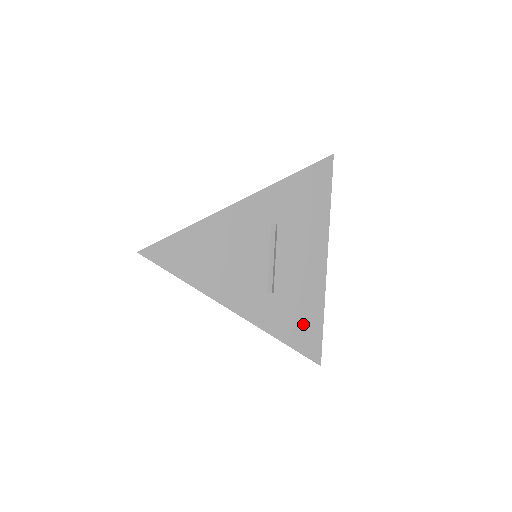
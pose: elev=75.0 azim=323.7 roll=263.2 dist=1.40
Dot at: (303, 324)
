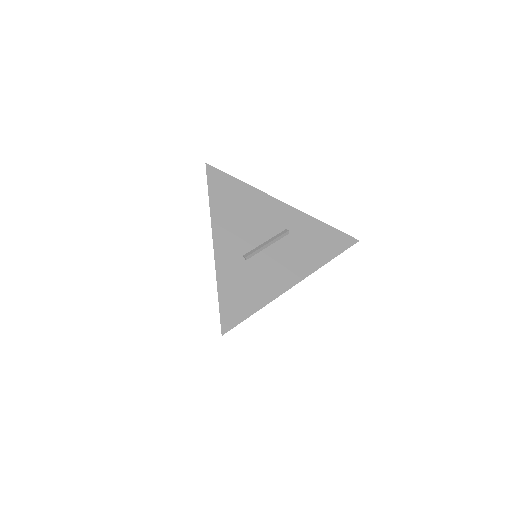
Dot at: (242, 298)
